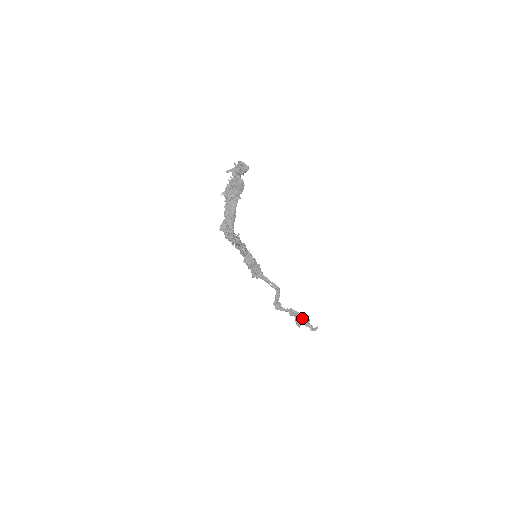
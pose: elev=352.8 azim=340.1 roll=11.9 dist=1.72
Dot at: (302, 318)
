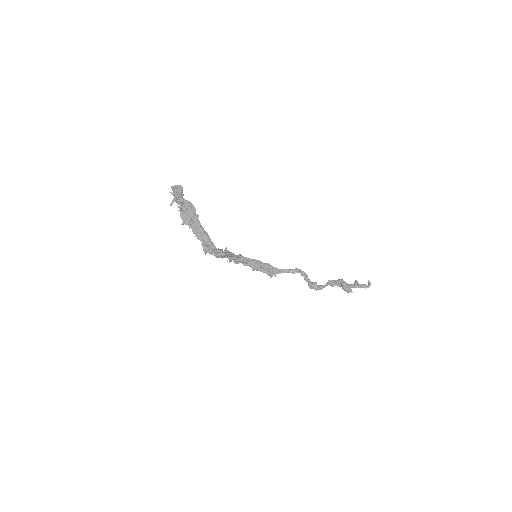
Dot at: (349, 284)
